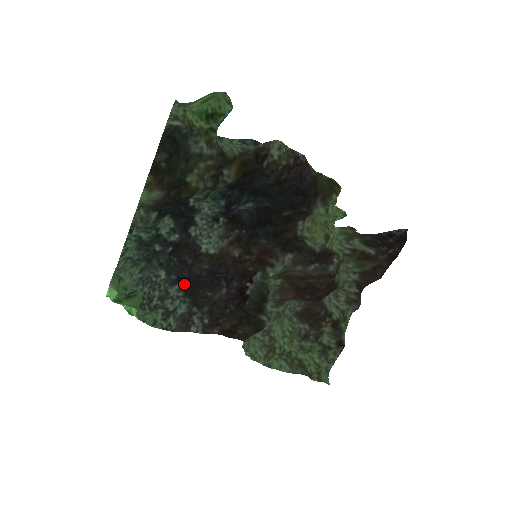
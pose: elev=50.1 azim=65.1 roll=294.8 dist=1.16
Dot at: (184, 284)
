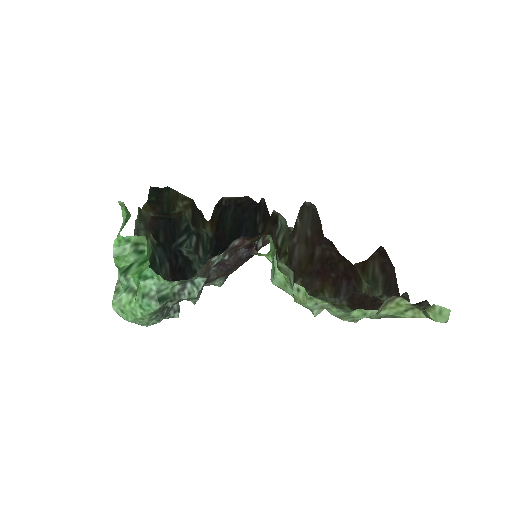
Dot at: occluded
